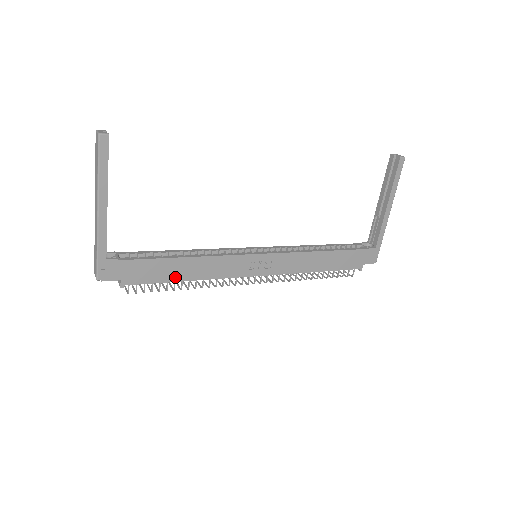
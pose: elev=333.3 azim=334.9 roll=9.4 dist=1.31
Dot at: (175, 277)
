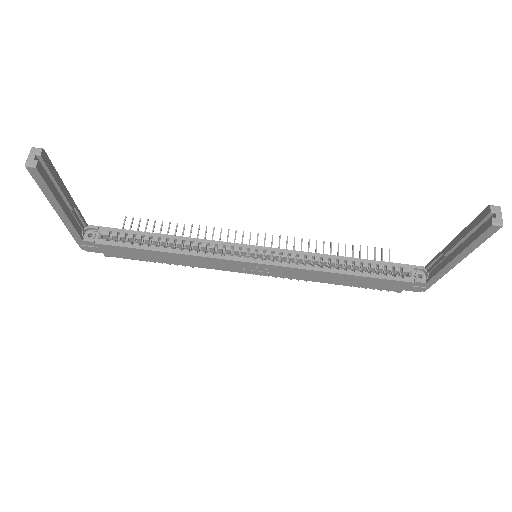
Dot at: (158, 260)
